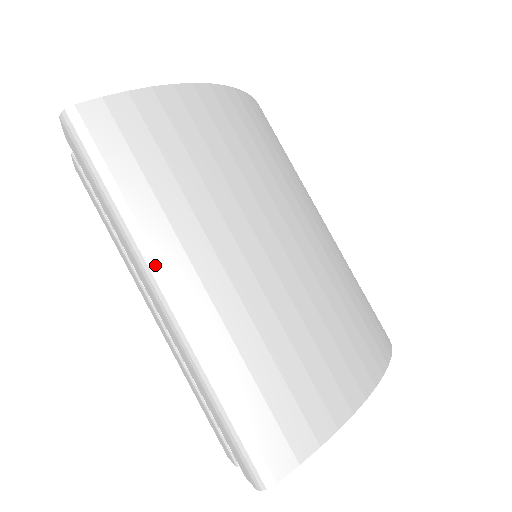
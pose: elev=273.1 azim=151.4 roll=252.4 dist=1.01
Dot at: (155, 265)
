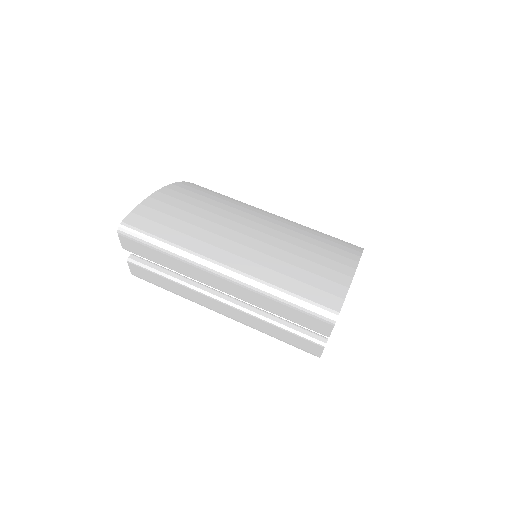
Dot at: (208, 260)
